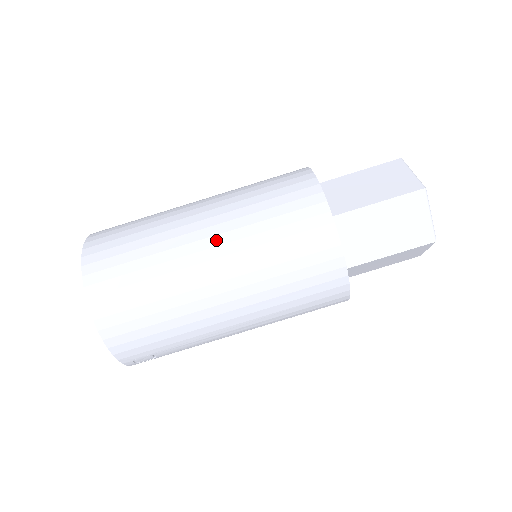
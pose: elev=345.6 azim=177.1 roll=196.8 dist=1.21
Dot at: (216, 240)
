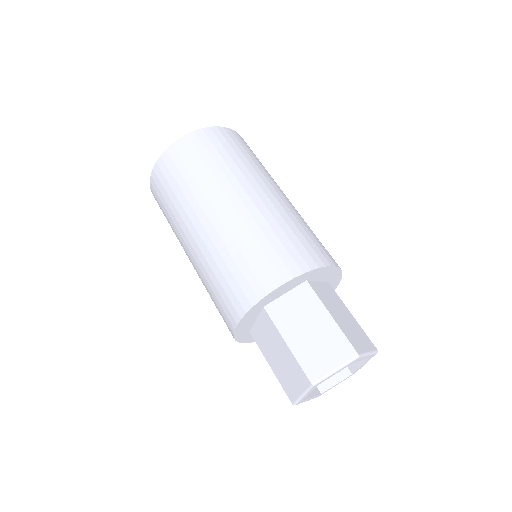
Dot at: (209, 227)
